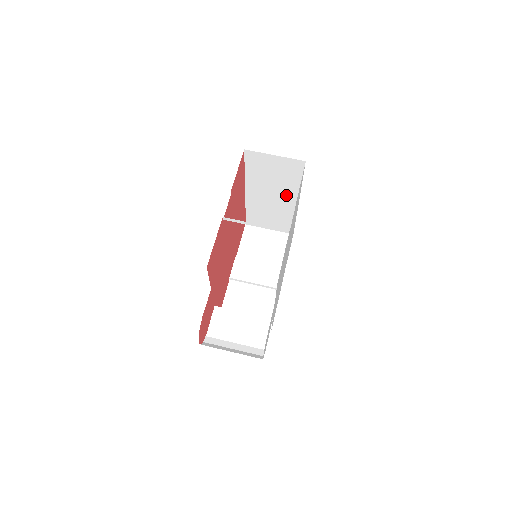
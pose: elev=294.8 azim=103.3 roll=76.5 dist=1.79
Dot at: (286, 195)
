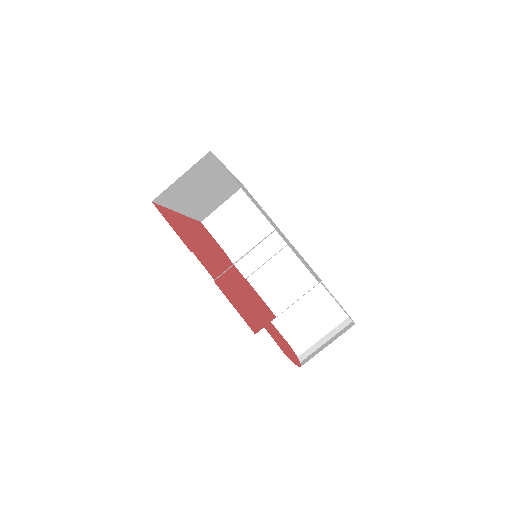
Dot at: (215, 180)
